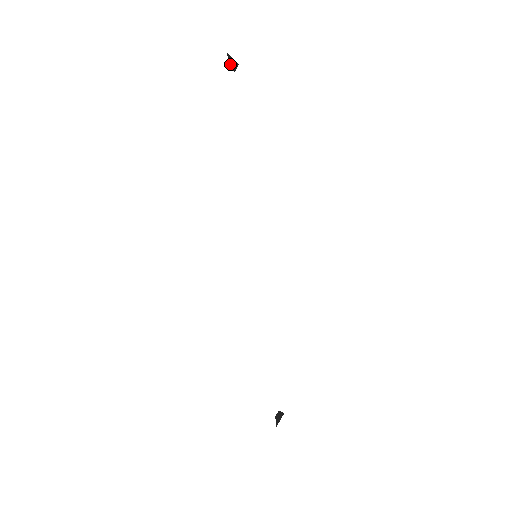
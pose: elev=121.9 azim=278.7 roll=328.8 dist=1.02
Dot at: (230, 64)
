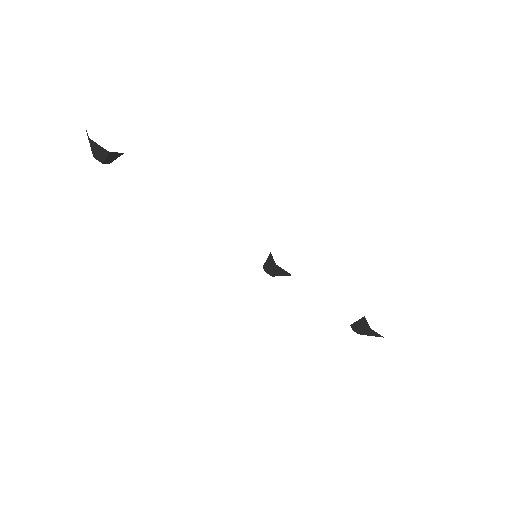
Dot at: (106, 161)
